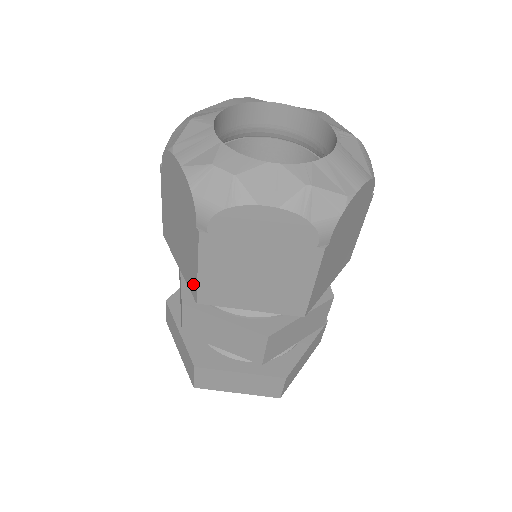
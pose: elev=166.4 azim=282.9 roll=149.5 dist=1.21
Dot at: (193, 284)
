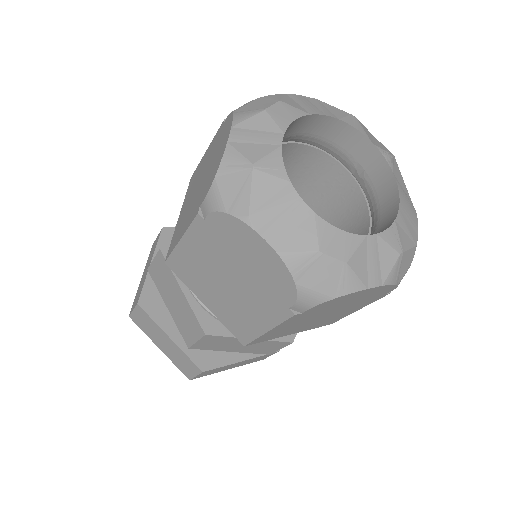
Dot at: (245, 334)
